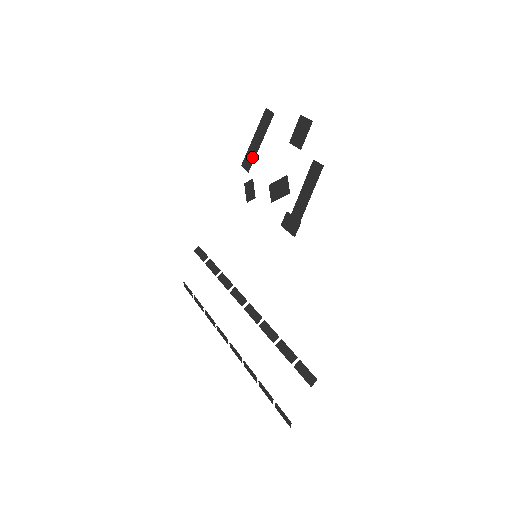
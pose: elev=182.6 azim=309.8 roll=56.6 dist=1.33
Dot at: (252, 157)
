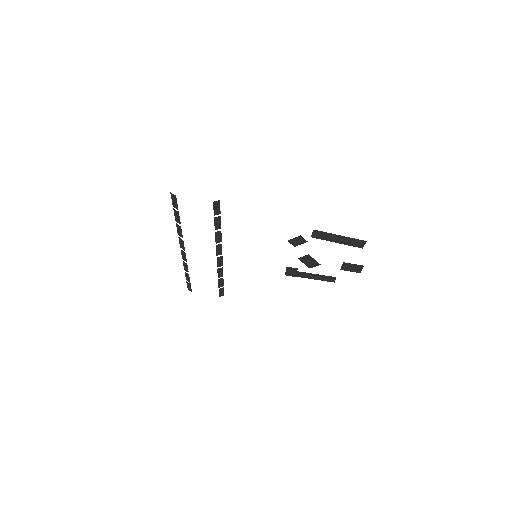
Dot at: (324, 238)
